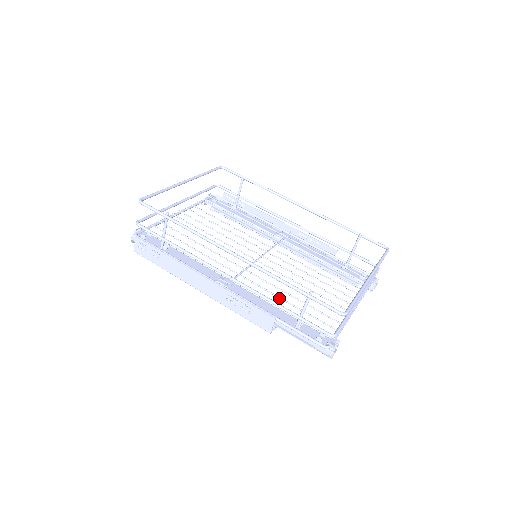
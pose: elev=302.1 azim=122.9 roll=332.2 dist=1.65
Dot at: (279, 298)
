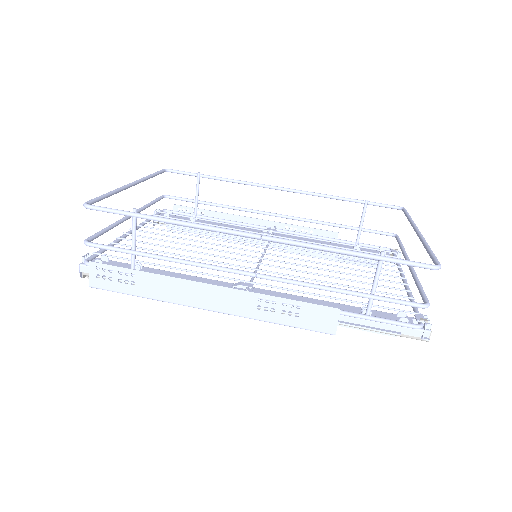
Dot at: occluded
